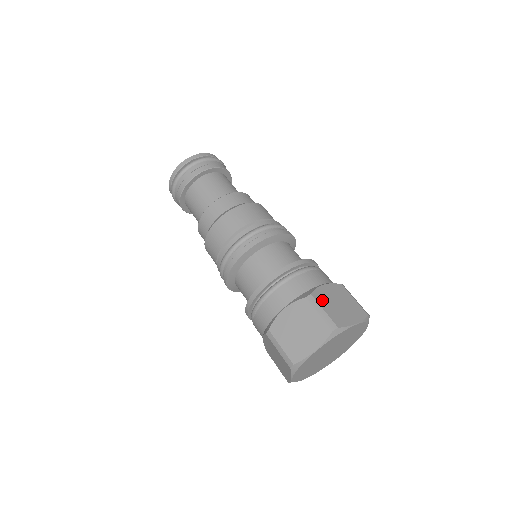
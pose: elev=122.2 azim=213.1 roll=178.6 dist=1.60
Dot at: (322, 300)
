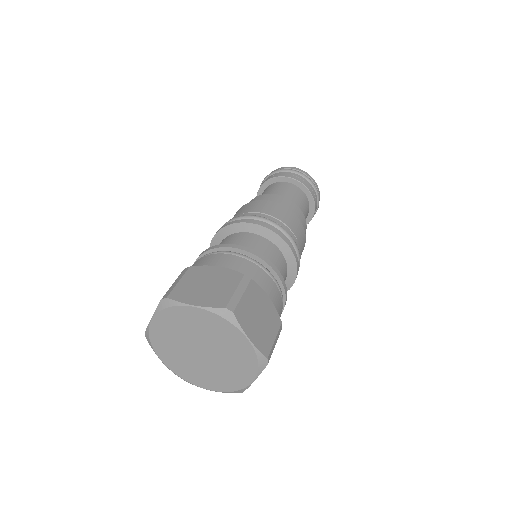
Dot at: (192, 274)
